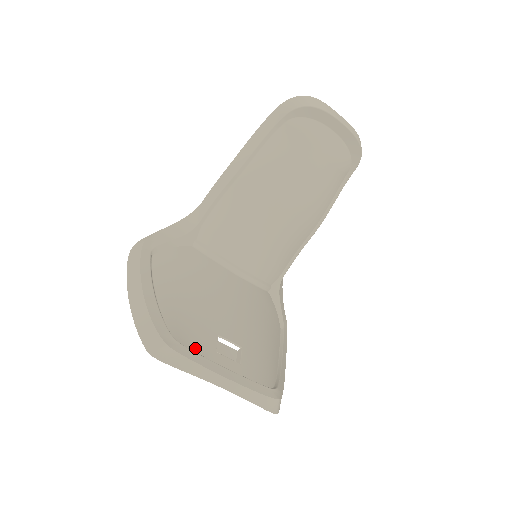
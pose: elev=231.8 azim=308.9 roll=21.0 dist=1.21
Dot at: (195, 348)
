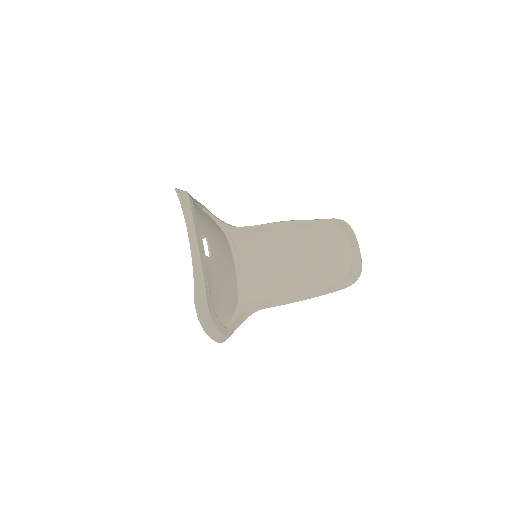
Dot at: occluded
